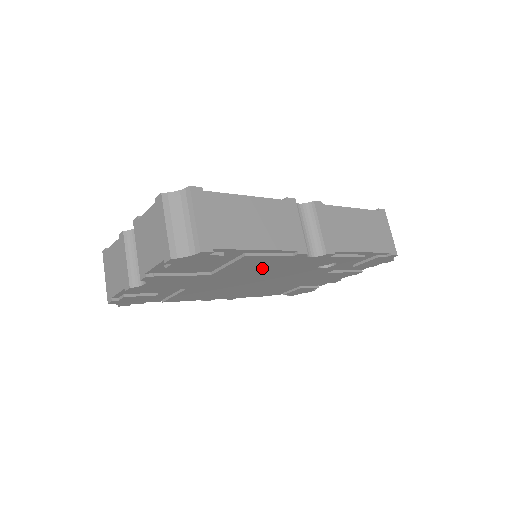
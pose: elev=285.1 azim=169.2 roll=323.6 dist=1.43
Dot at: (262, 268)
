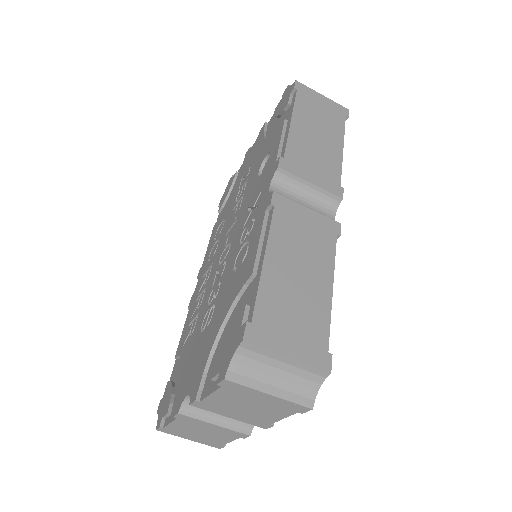
Dot at: occluded
